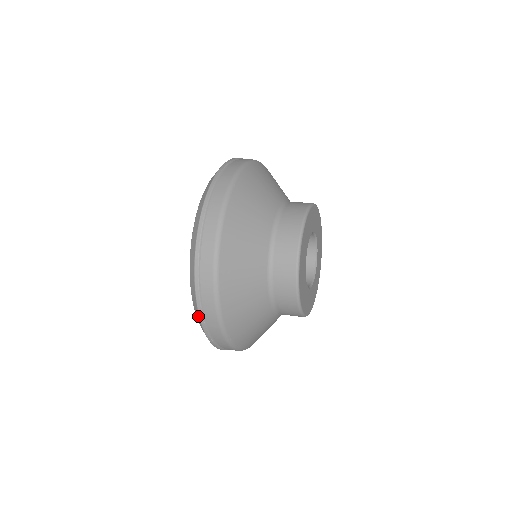
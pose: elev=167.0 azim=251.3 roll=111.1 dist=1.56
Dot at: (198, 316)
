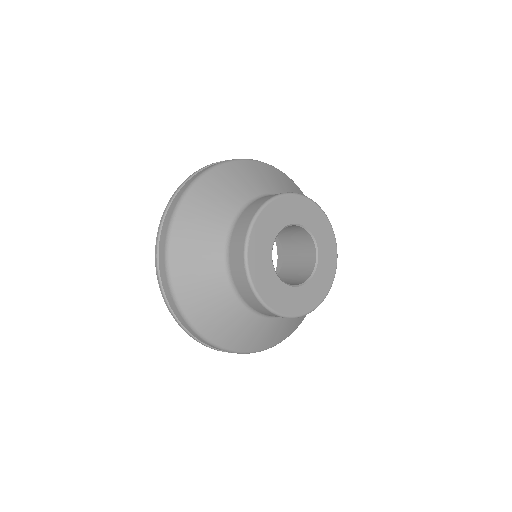
Dot at: occluded
